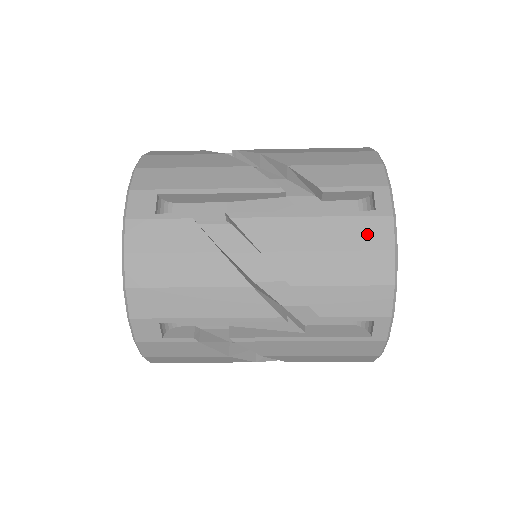
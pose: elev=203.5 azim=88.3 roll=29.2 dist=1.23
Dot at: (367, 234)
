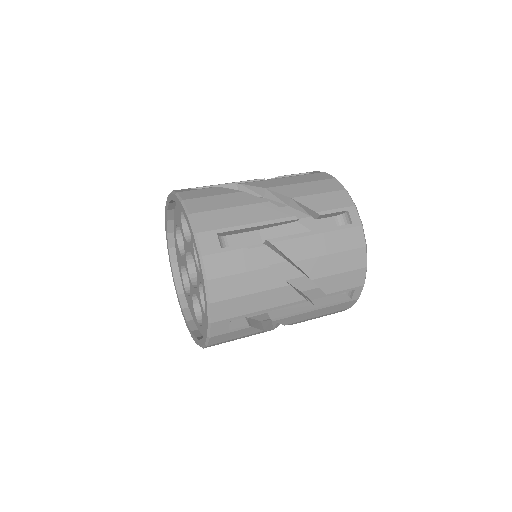
Dot at: (342, 307)
